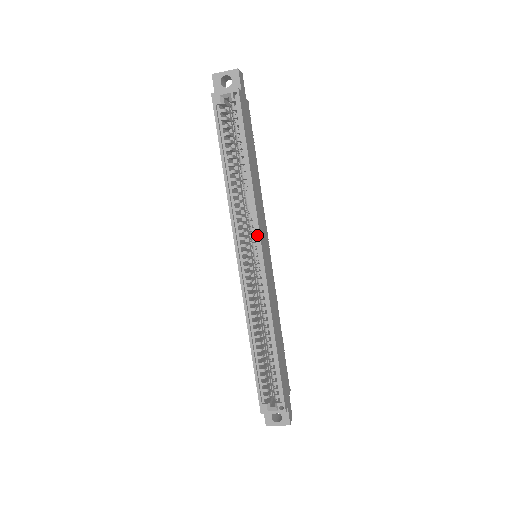
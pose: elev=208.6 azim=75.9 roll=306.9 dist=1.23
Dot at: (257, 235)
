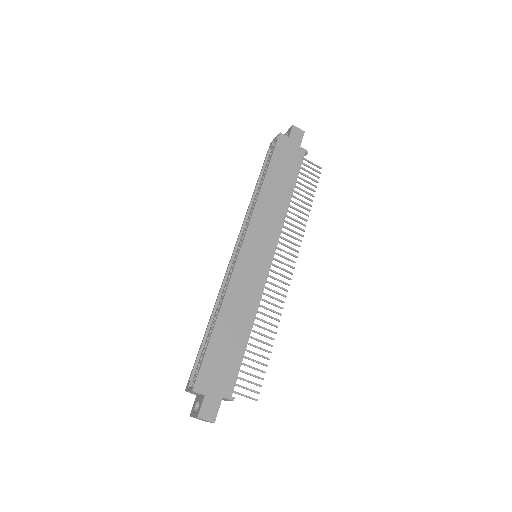
Dot at: (247, 227)
